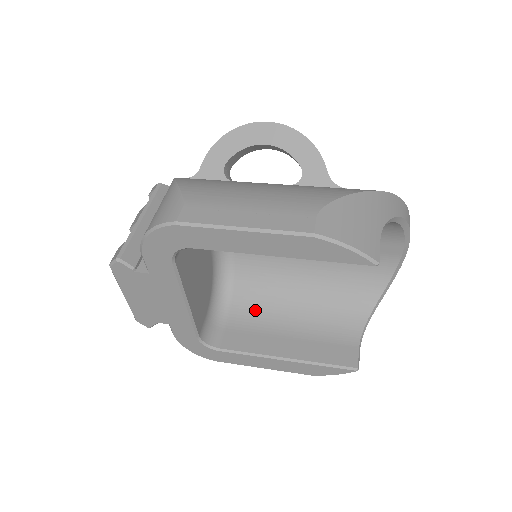
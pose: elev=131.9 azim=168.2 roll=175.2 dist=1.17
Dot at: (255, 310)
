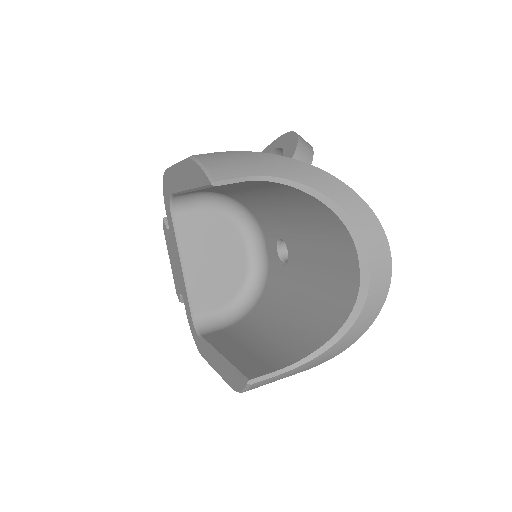
Dot at: (252, 324)
